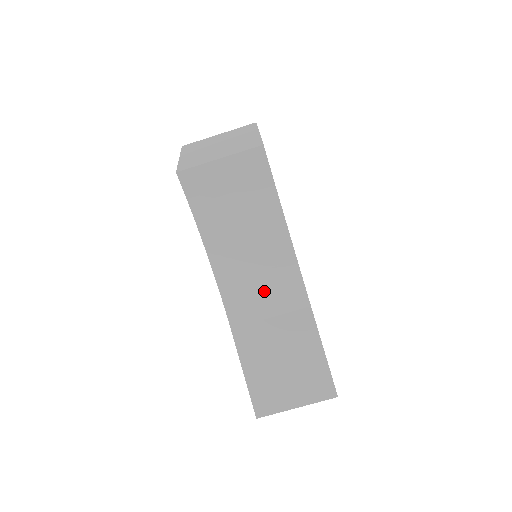
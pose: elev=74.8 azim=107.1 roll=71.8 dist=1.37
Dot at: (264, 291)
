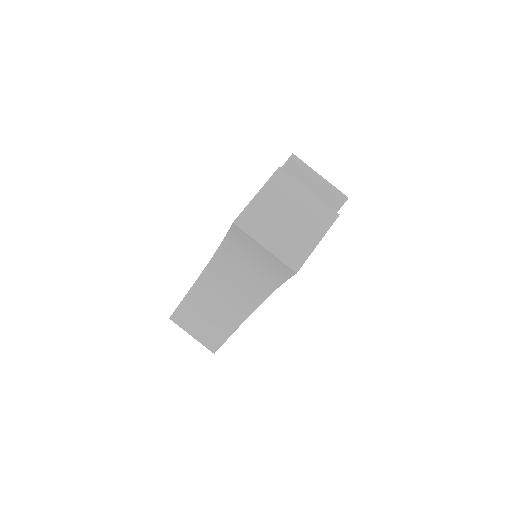
Dot at: (229, 292)
